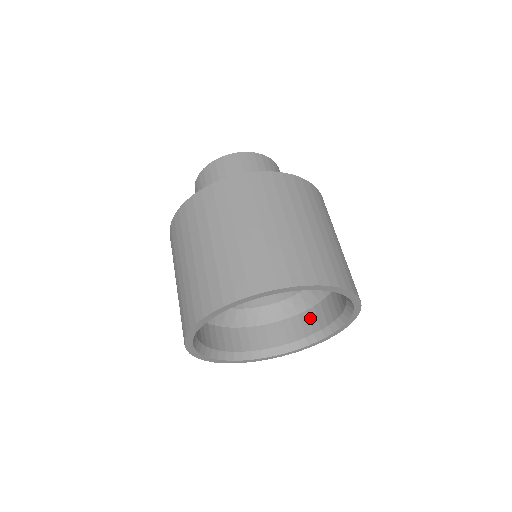
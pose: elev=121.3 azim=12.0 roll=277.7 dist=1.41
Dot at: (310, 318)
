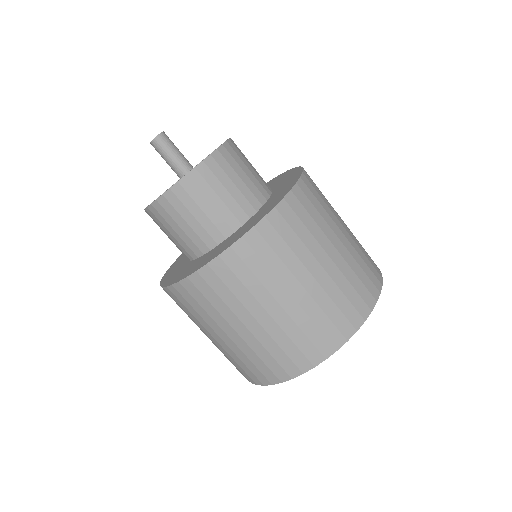
Dot at: occluded
